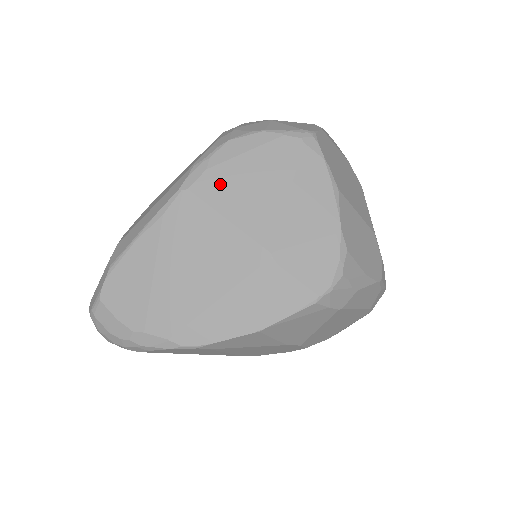
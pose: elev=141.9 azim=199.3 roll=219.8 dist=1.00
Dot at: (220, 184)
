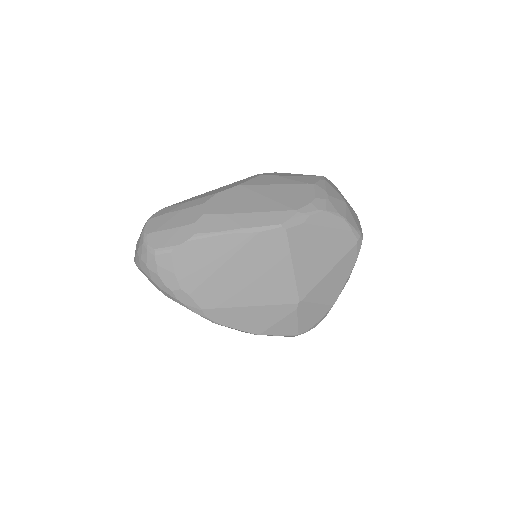
Dot at: (304, 239)
